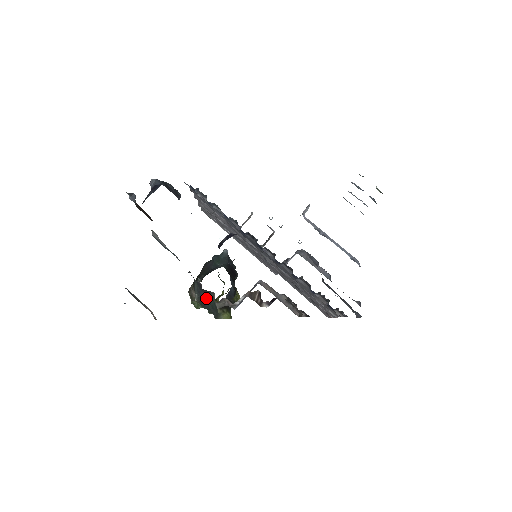
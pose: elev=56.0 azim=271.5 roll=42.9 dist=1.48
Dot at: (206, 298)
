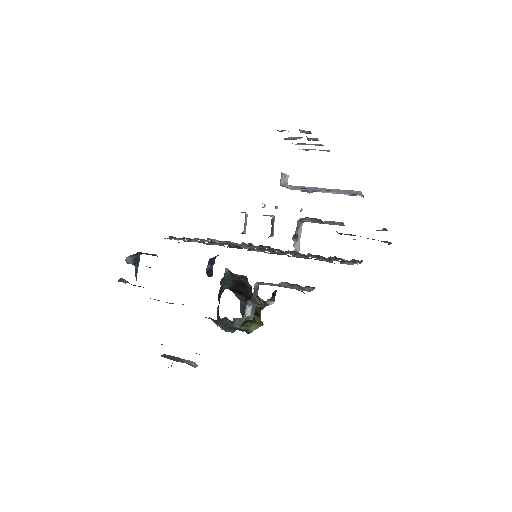
Dot at: (228, 323)
